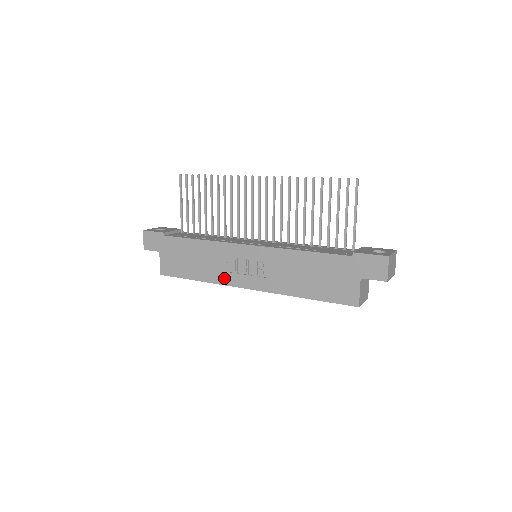
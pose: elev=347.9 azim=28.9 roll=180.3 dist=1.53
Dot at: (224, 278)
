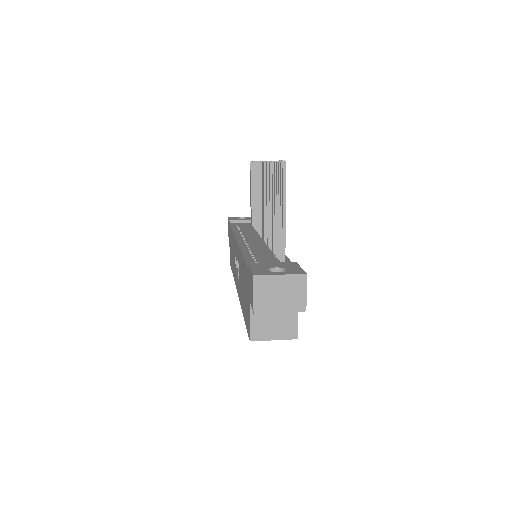
Dot at: occluded
